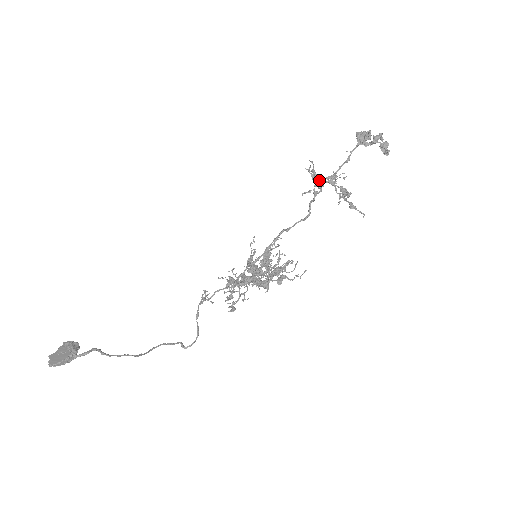
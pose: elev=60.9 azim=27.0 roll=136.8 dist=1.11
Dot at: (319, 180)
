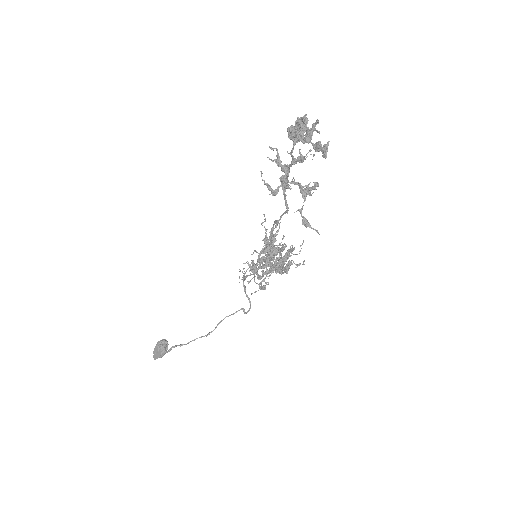
Dot at: (284, 171)
